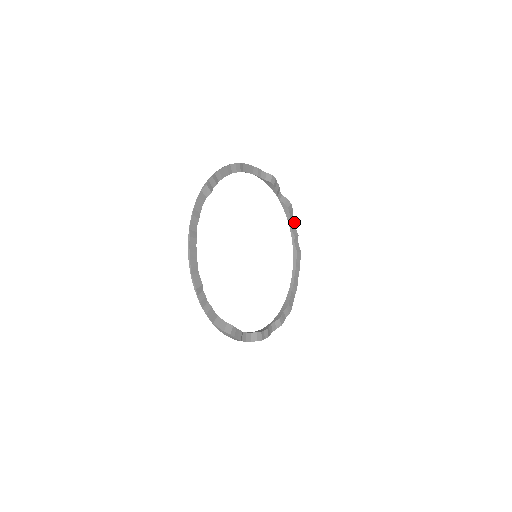
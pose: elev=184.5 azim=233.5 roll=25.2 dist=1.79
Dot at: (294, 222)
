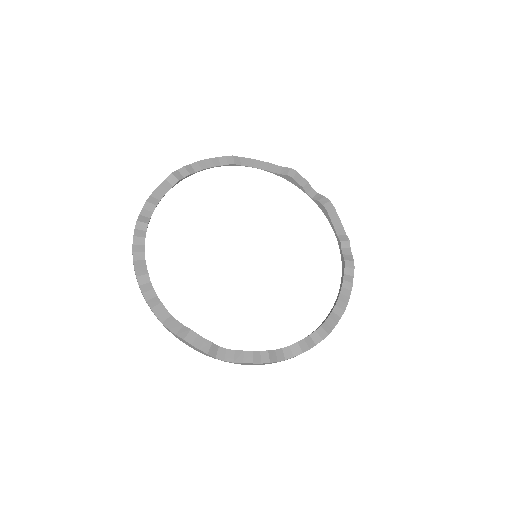
Dot at: (341, 225)
